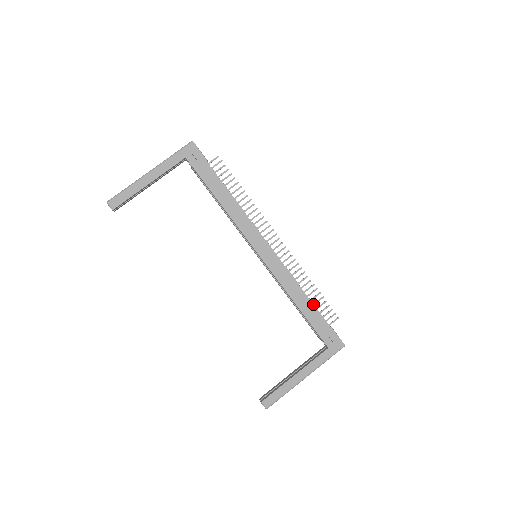
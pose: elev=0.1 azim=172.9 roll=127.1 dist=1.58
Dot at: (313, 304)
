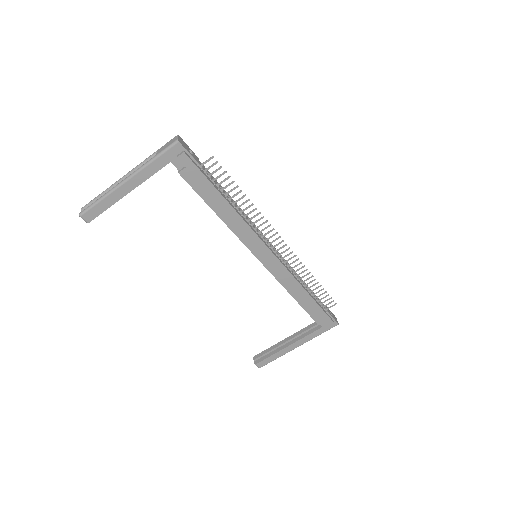
Dot at: (312, 295)
